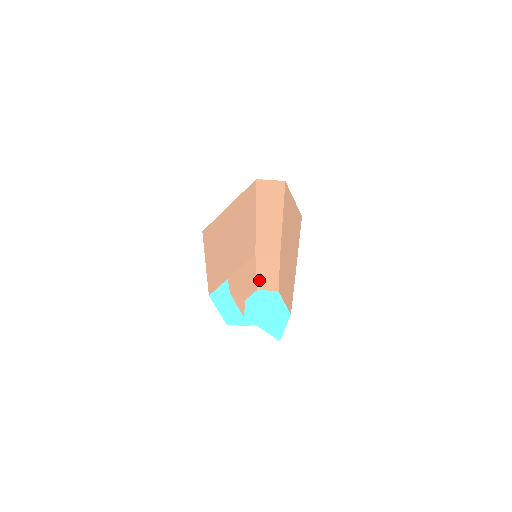
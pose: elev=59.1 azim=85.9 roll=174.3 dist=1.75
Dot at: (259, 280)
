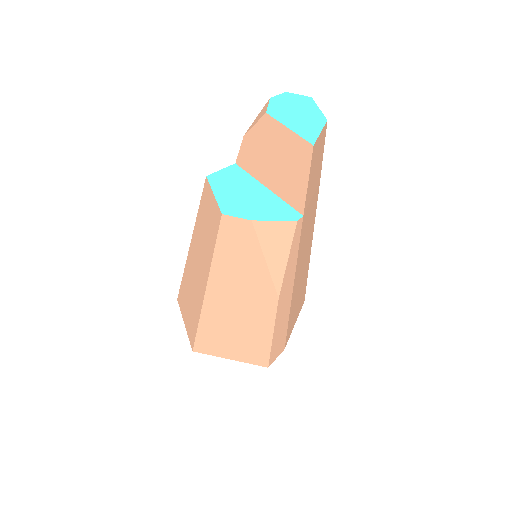
Dot at: occluded
